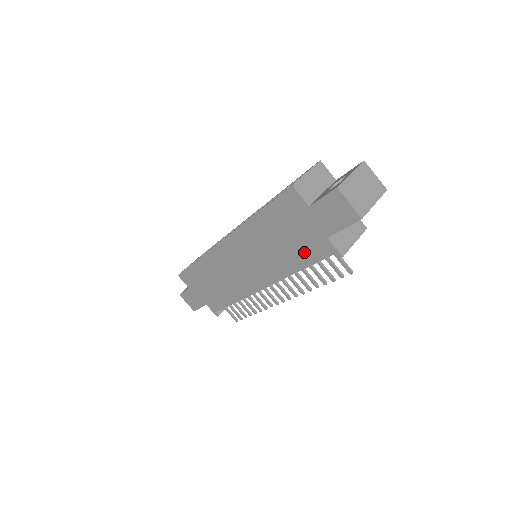
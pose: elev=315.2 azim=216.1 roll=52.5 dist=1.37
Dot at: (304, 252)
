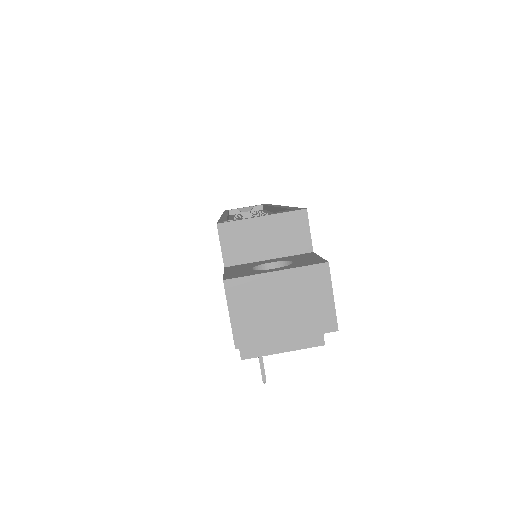
Dot at: occluded
